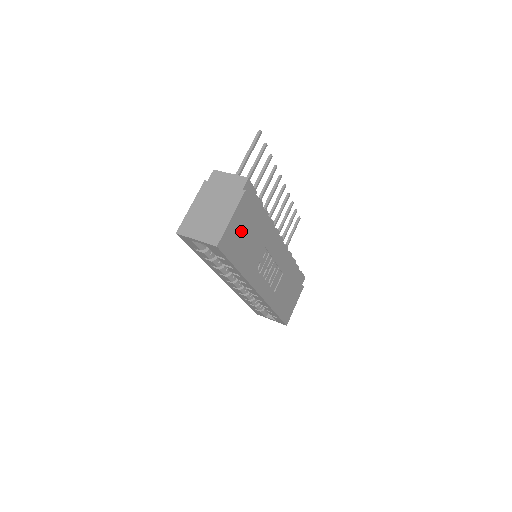
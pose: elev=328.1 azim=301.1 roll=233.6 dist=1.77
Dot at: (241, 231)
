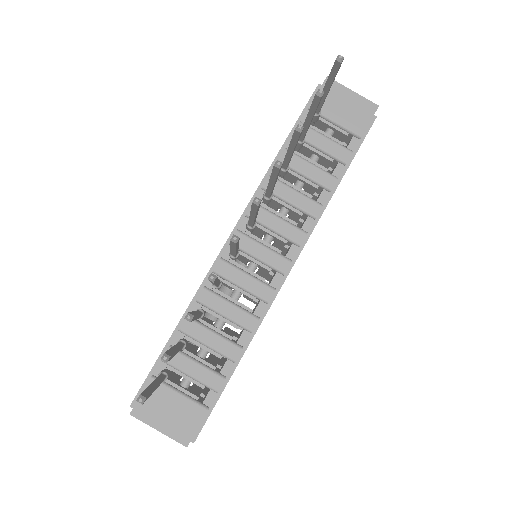
Dot at: occluded
